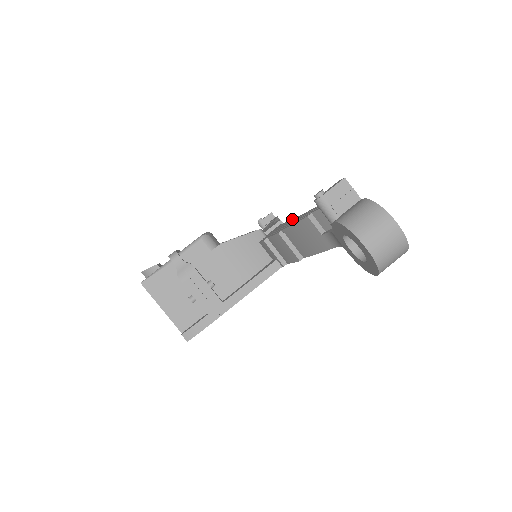
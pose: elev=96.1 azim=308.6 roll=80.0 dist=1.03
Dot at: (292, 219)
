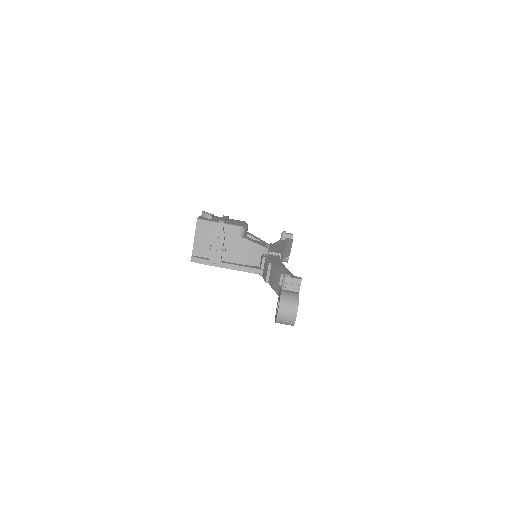
Dot at: occluded
